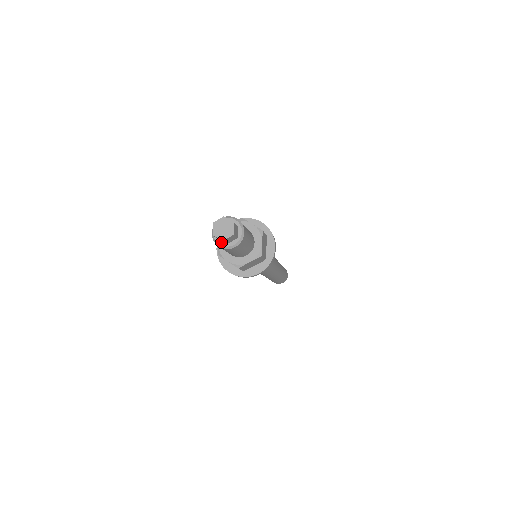
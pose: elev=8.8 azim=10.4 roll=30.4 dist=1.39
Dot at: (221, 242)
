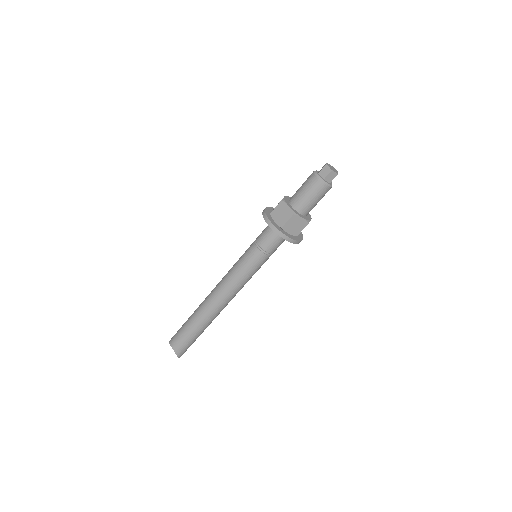
Dot at: (320, 176)
